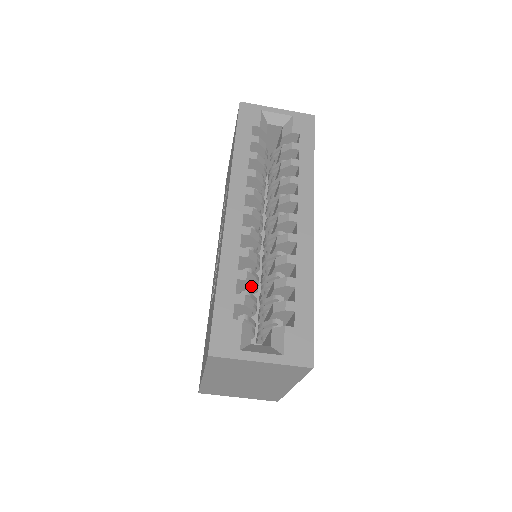
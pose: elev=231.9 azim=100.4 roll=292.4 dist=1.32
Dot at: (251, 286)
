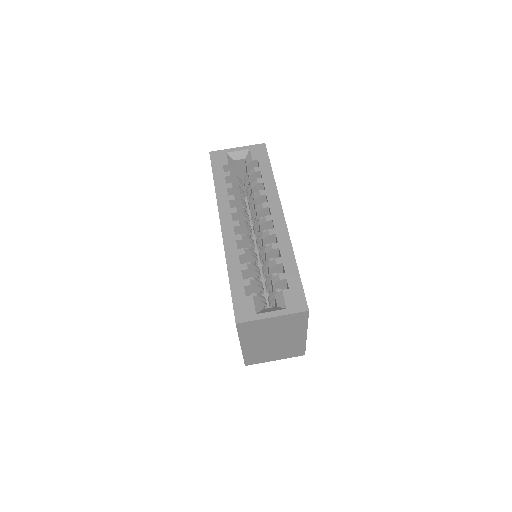
Dot at: (253, 273)
